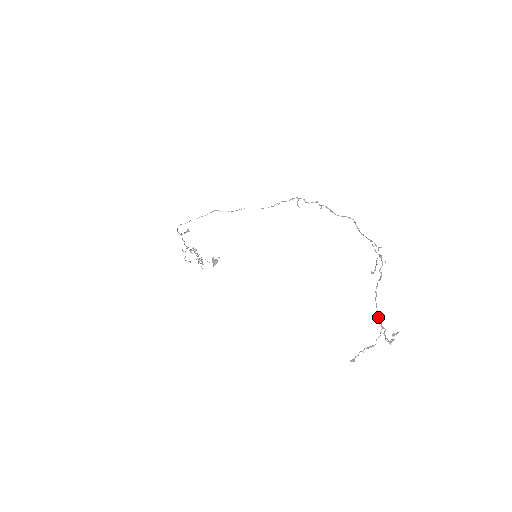
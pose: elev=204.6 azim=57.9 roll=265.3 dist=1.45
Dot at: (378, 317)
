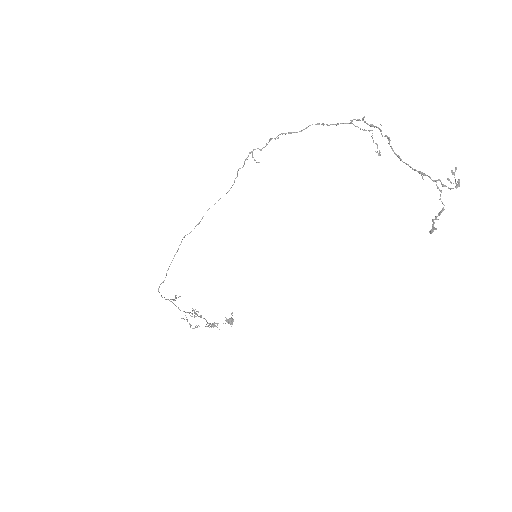
Dot at: occluded
